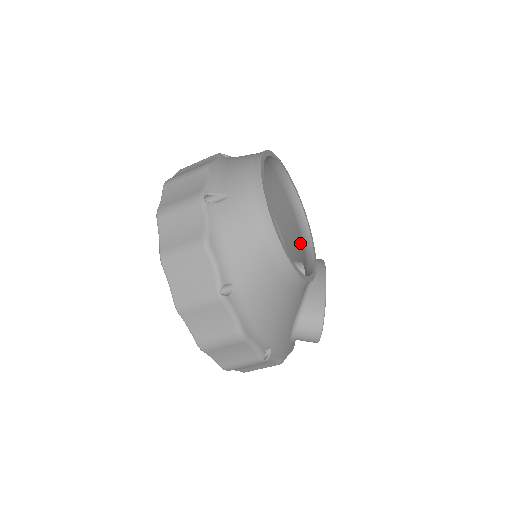
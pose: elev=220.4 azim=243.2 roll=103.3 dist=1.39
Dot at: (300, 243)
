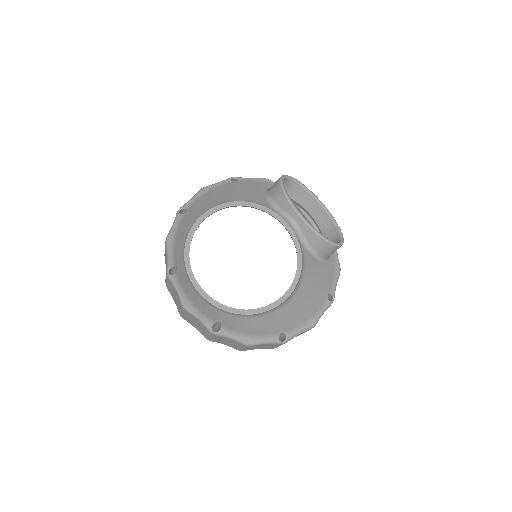
Dot at: occluded
